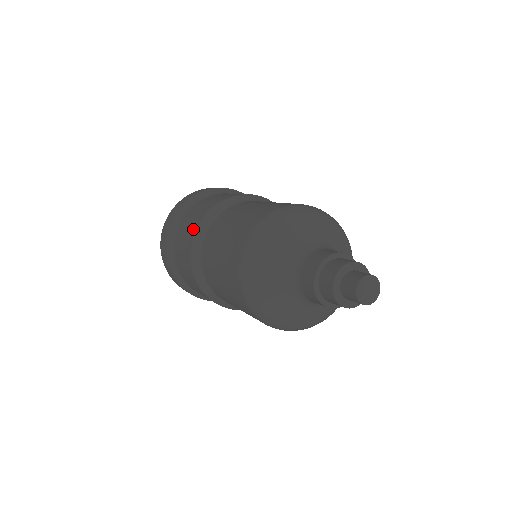
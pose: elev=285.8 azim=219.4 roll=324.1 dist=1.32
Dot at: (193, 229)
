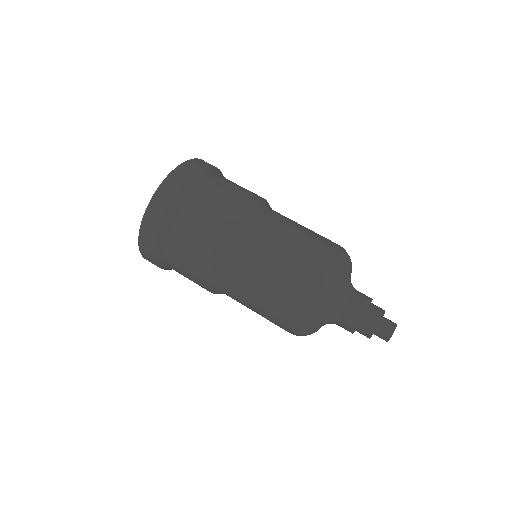
Dot at: (207, 258)
